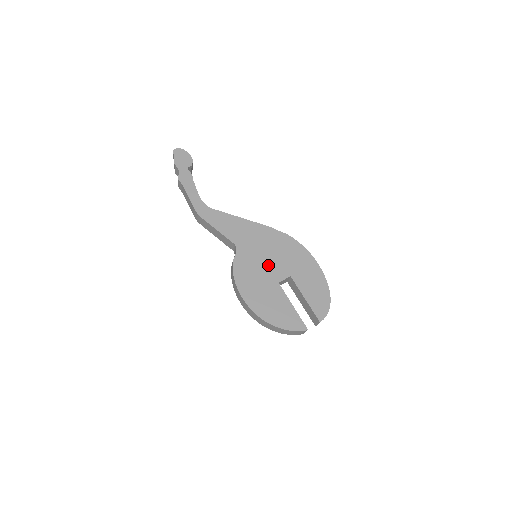
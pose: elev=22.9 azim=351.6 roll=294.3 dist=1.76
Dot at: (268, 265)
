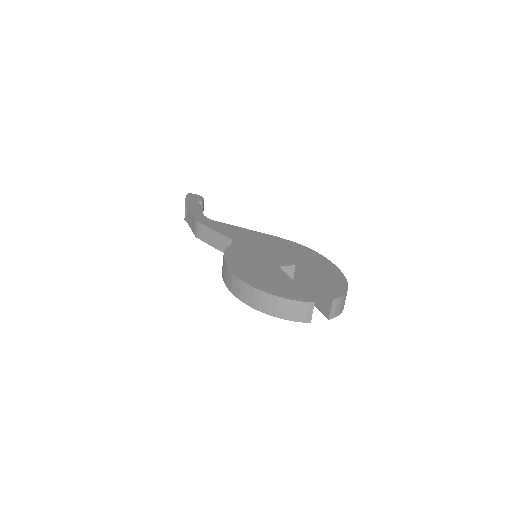
Dot at: (268, 255)
